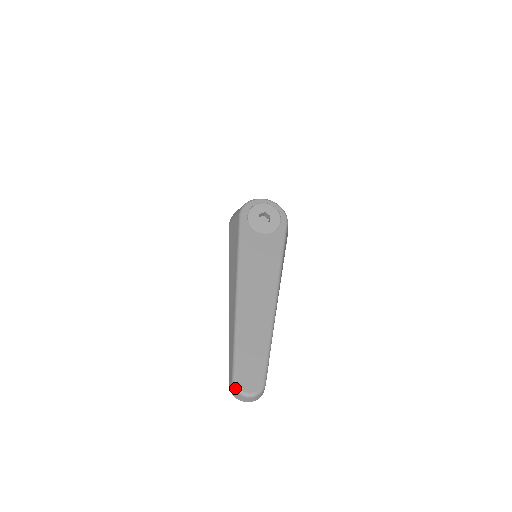
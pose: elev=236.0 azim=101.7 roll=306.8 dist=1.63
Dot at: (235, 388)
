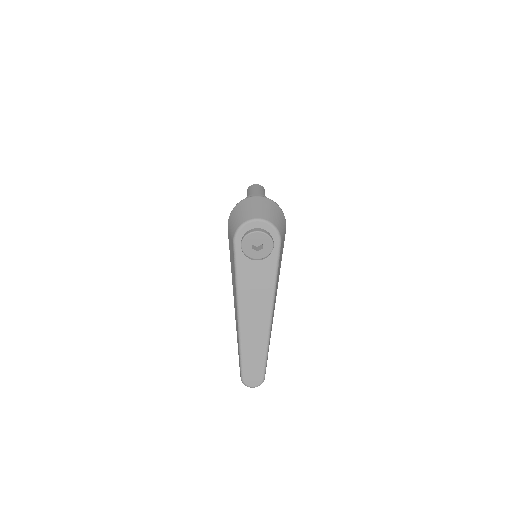
Dot at: occluded
